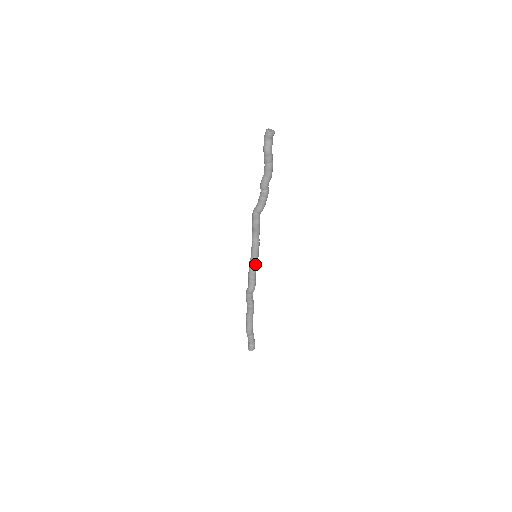
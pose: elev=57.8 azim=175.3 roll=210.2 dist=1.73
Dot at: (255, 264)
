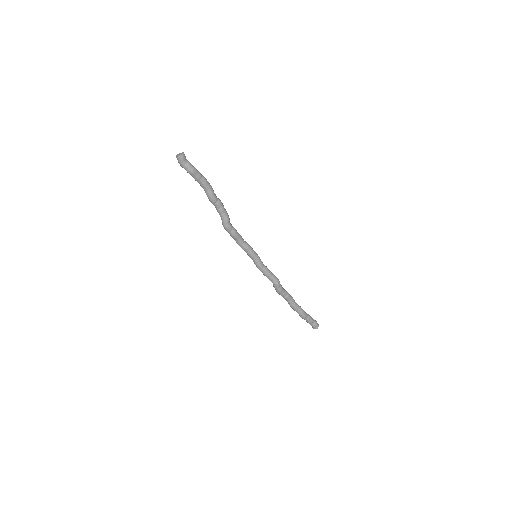
Dot at: (261, 262)
